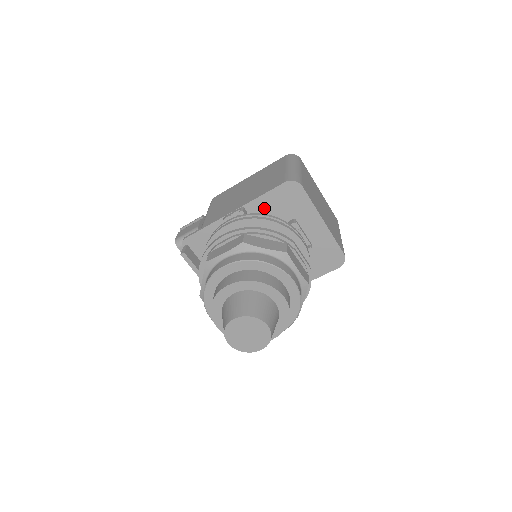
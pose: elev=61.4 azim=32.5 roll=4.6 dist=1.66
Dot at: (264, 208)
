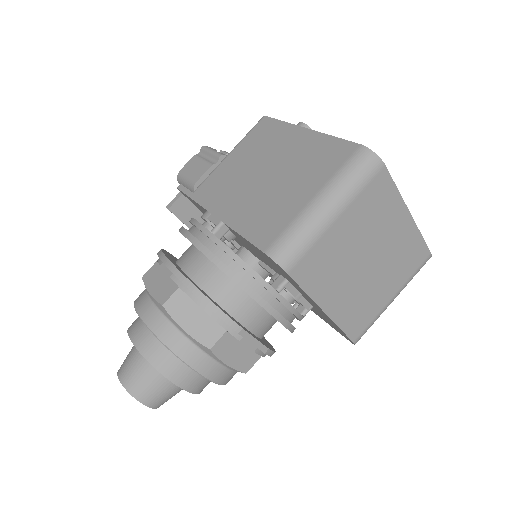
Dot at: (247, 243)
